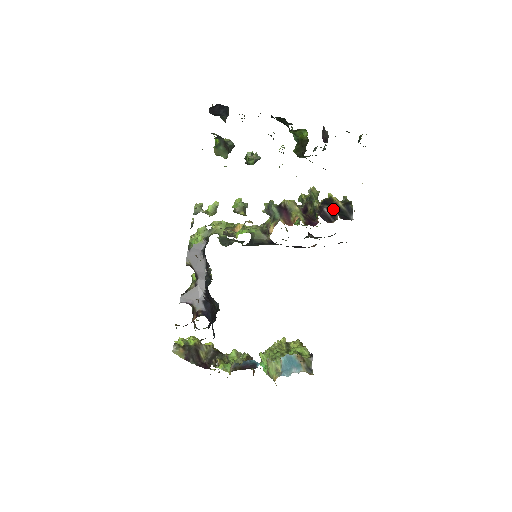
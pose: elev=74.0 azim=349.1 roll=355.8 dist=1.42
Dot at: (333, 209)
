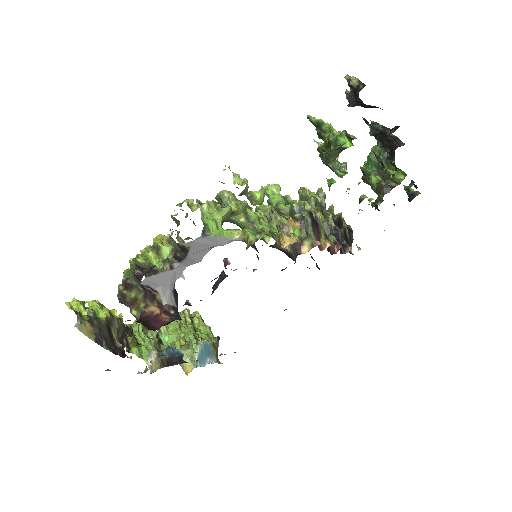
Dot at: (343, 235)
